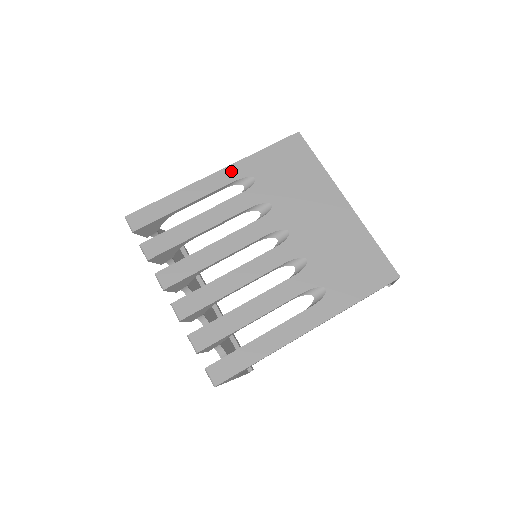
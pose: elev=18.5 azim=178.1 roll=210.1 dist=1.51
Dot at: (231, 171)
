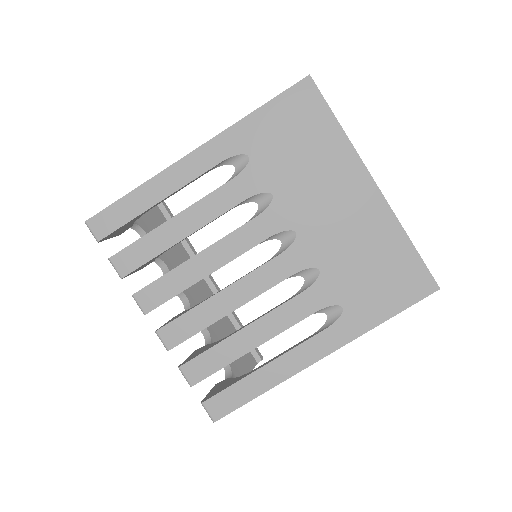
Dot at: (215, 147)
